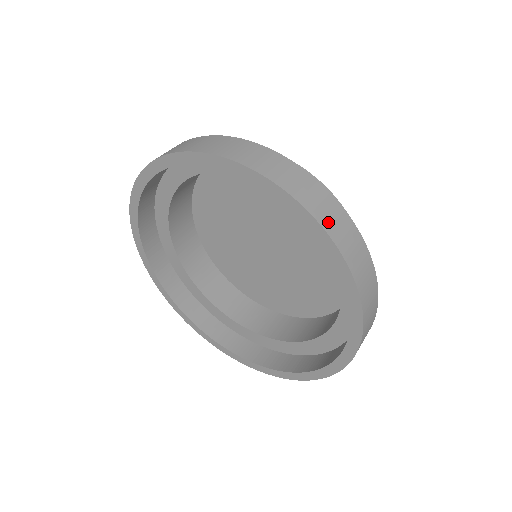
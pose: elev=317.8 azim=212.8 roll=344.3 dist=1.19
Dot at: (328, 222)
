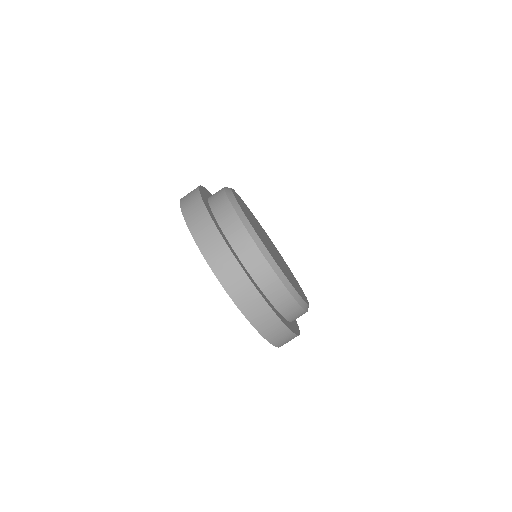
Dot at: (249, 311)
